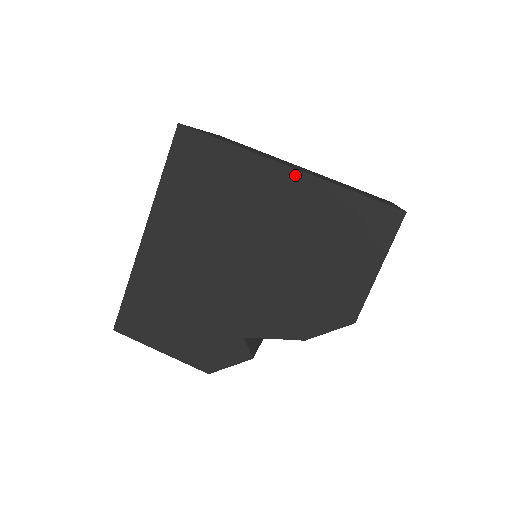
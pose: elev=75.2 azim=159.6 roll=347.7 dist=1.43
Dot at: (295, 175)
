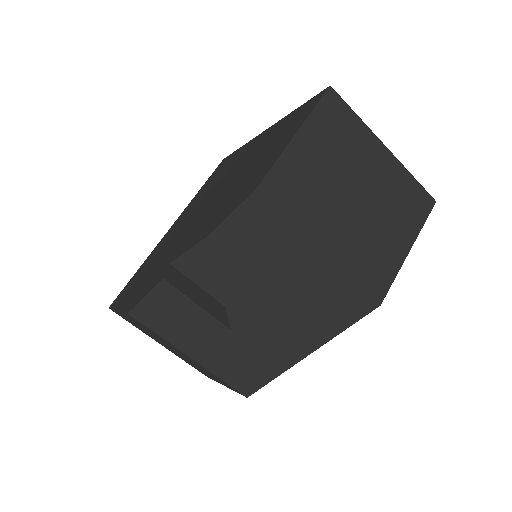
Dot at: (266, 132)
